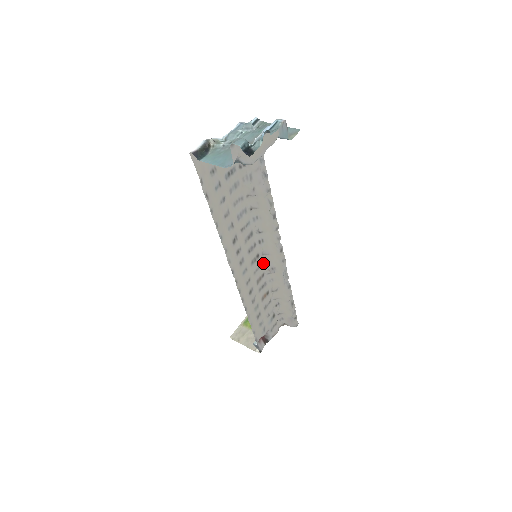
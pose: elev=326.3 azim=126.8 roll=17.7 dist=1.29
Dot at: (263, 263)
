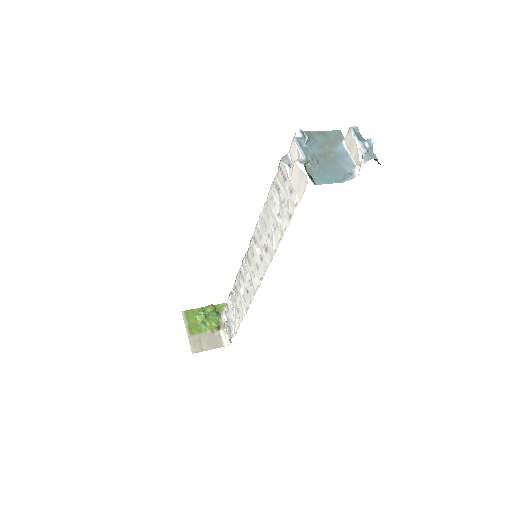
Dot at: (243, 261)
